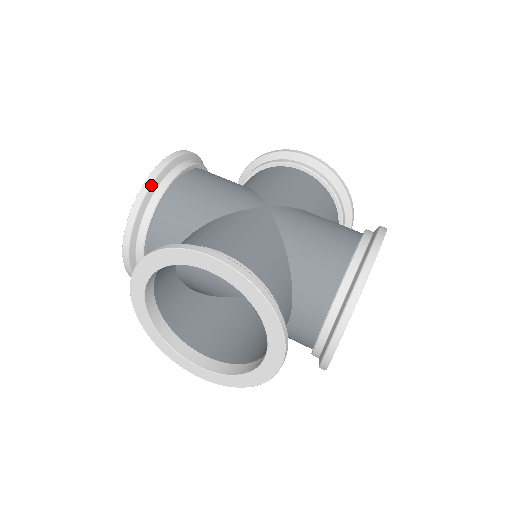
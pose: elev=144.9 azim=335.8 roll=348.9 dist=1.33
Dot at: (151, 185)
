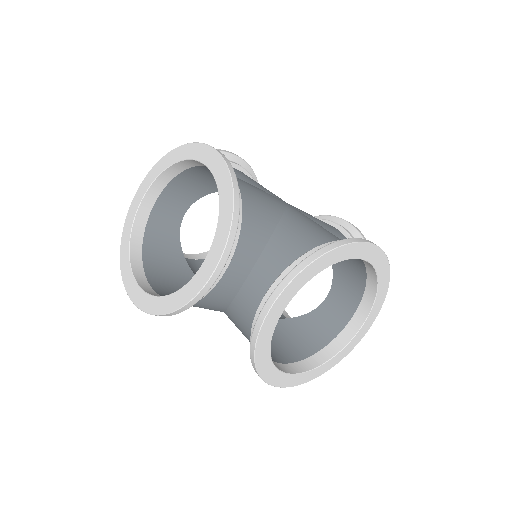
Dot at: occluded
